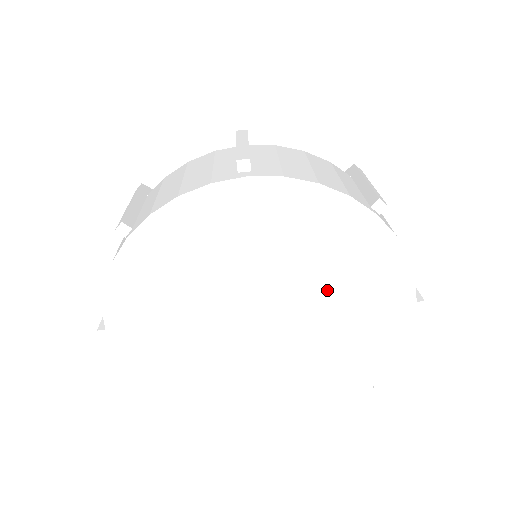
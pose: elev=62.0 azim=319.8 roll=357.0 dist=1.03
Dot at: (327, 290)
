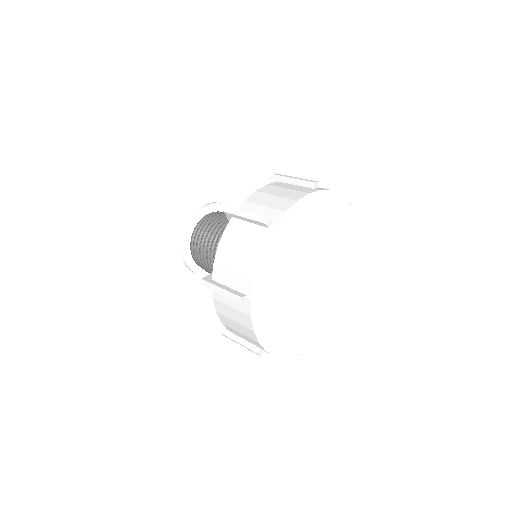
Dot at: (334, 251)
